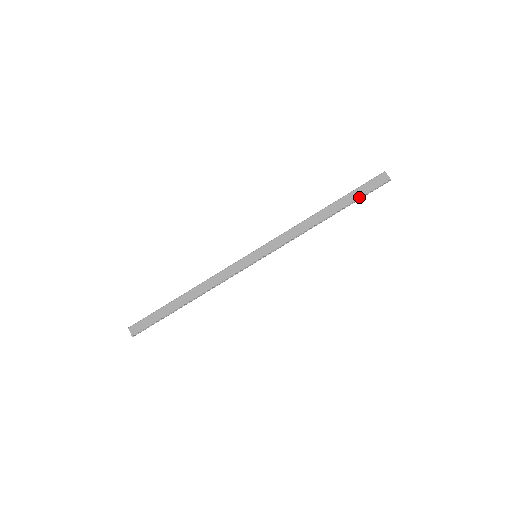
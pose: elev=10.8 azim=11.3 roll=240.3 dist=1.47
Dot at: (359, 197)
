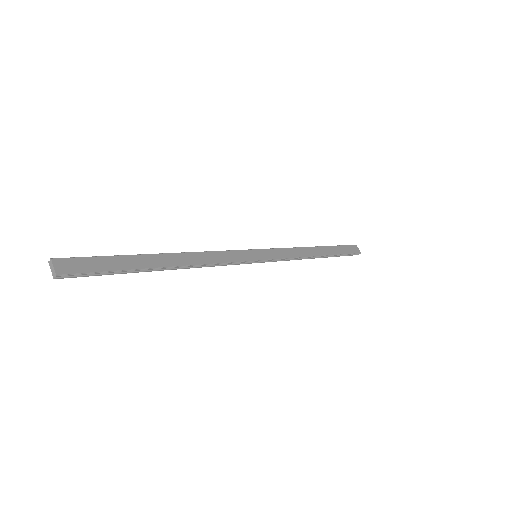
Dot at: (342, 253)
